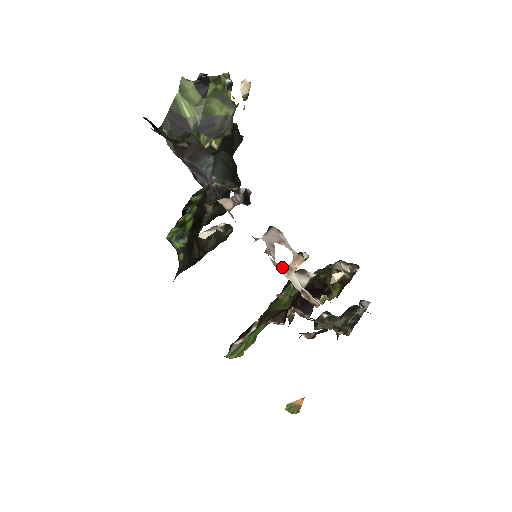
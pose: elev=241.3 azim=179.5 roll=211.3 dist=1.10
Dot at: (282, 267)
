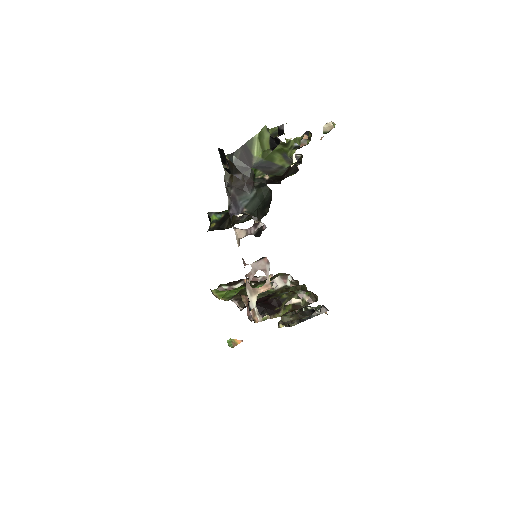
Dot at: (251, 289)
